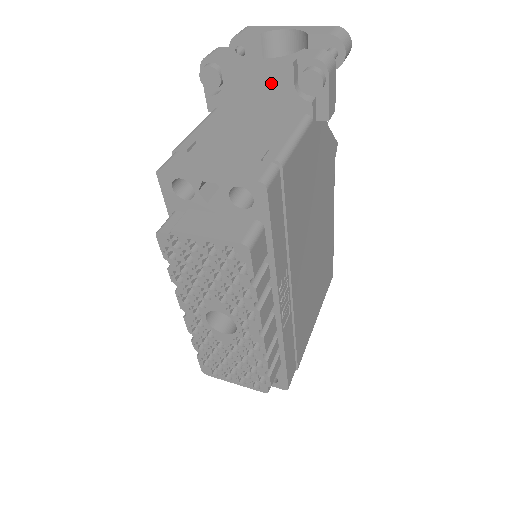
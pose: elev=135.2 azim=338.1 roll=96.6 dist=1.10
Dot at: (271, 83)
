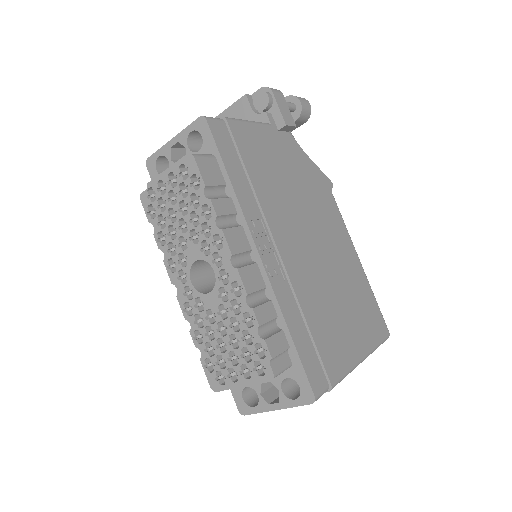
Dot at: (238, 118)
